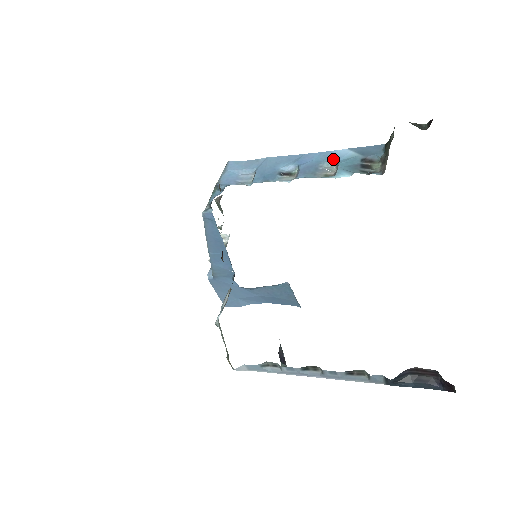
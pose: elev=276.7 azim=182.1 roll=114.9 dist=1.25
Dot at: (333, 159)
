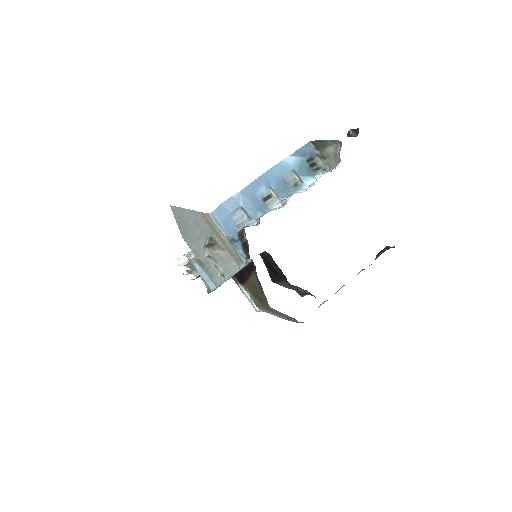
Dot at: (289, 169)
